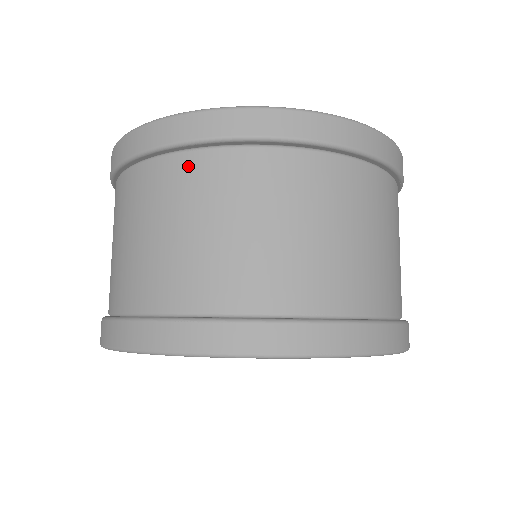
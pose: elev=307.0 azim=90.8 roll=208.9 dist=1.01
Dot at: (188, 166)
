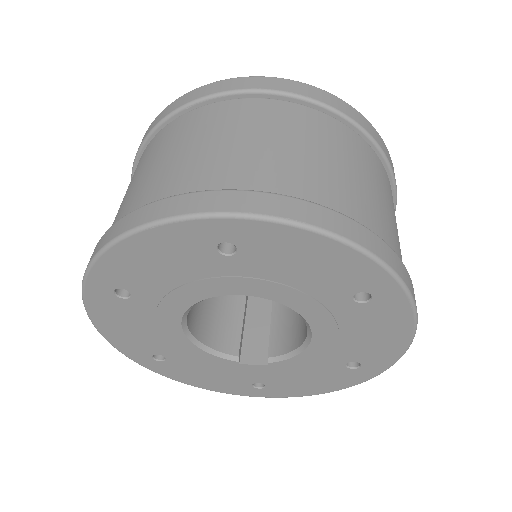
Dot at: (189, 117)
